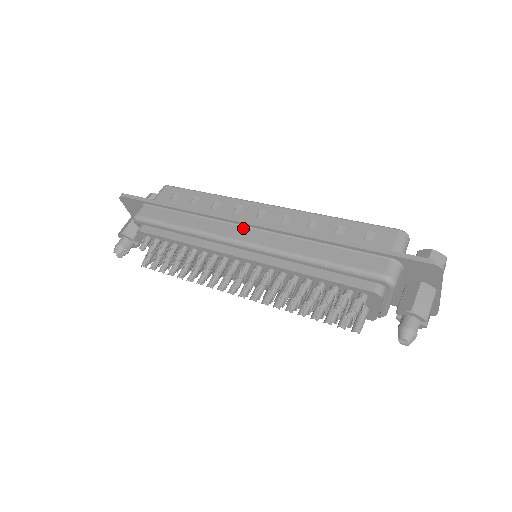
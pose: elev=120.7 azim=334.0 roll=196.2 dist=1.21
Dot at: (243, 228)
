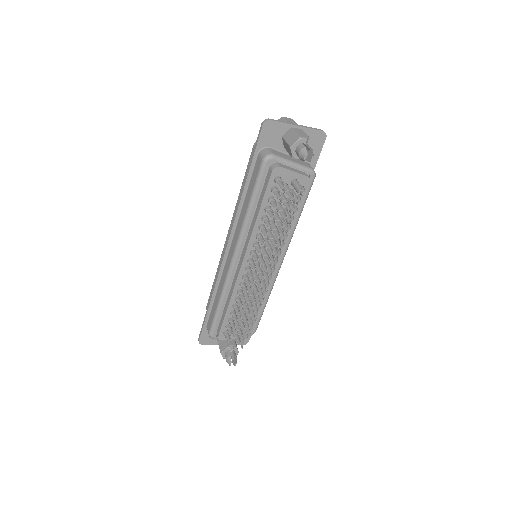
Dot at: (228, 256)
